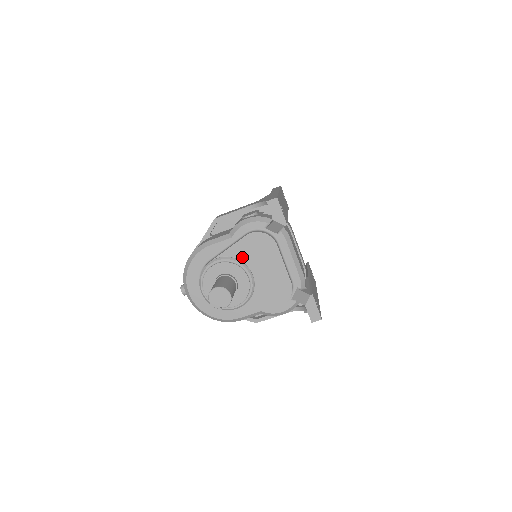
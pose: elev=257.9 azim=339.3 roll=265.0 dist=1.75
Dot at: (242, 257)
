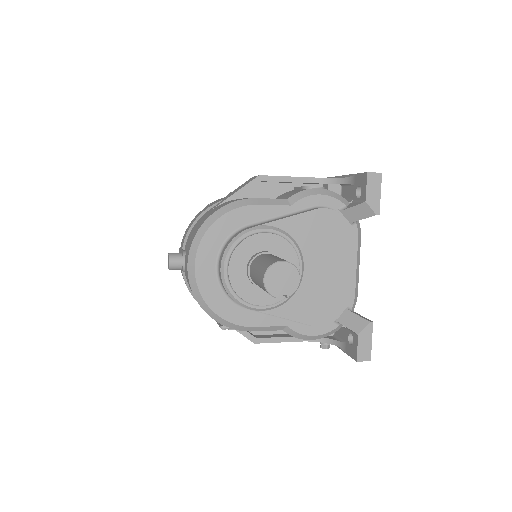
Dot at: (300, 237)
